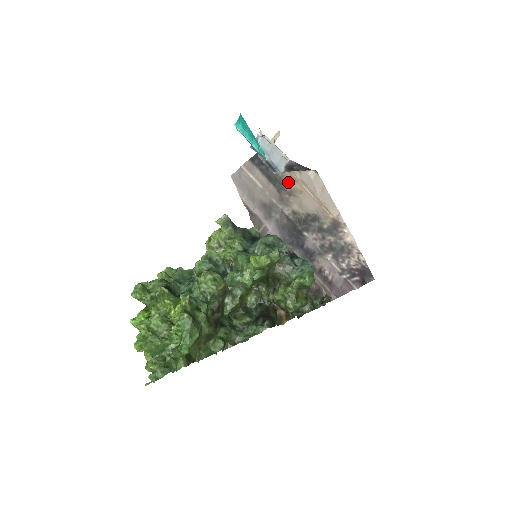
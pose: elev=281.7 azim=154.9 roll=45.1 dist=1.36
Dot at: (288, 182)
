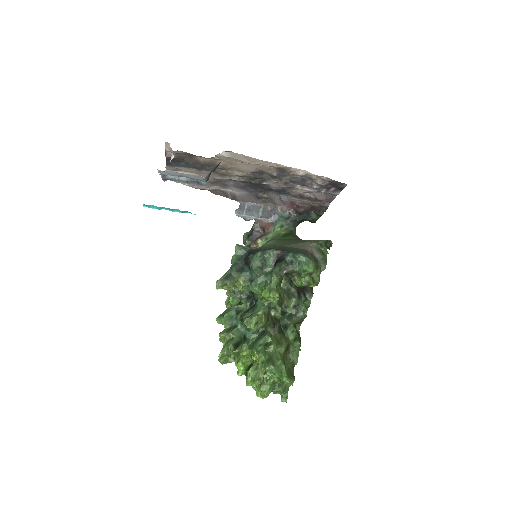
Dot at: (213, 163)
